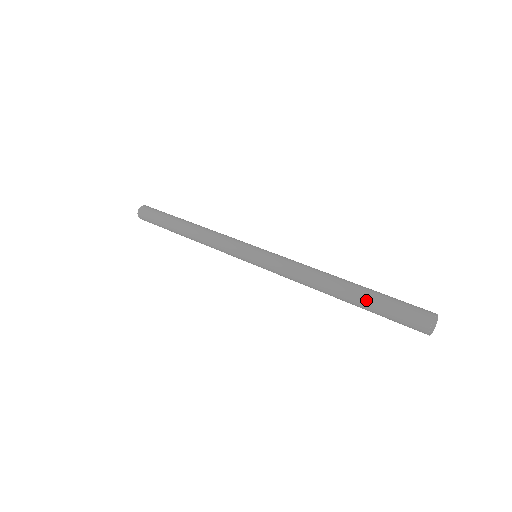
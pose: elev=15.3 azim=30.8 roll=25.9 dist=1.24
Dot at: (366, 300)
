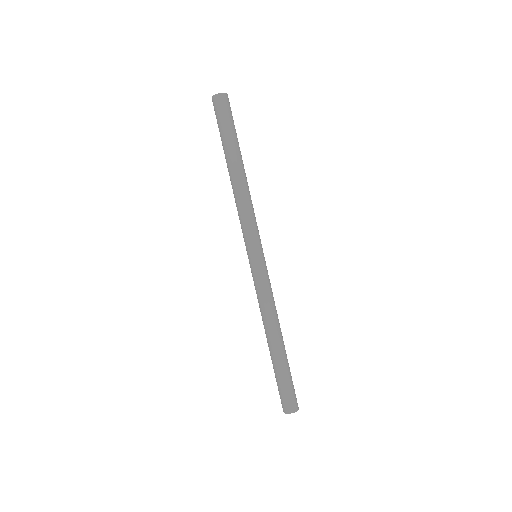
Dot at: (274, 367)
